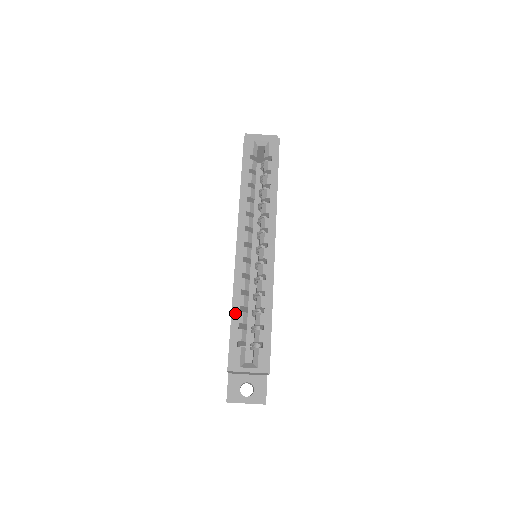
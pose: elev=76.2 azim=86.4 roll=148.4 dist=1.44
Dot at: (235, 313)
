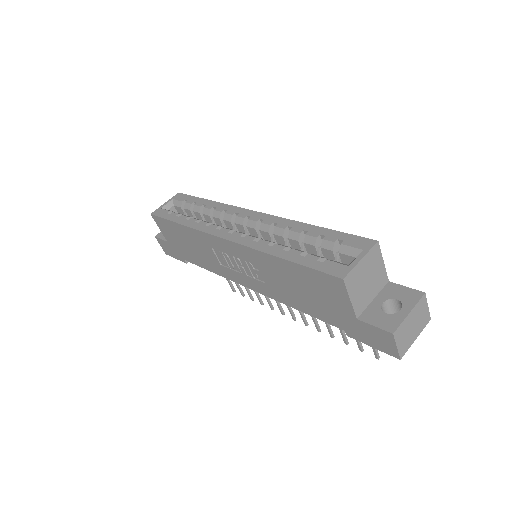
Dot at: (286, 255)
